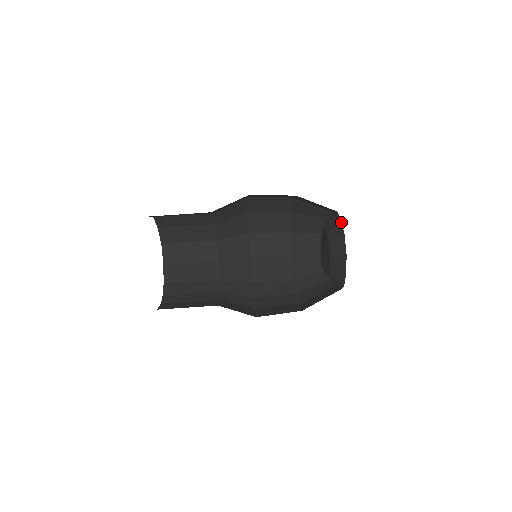
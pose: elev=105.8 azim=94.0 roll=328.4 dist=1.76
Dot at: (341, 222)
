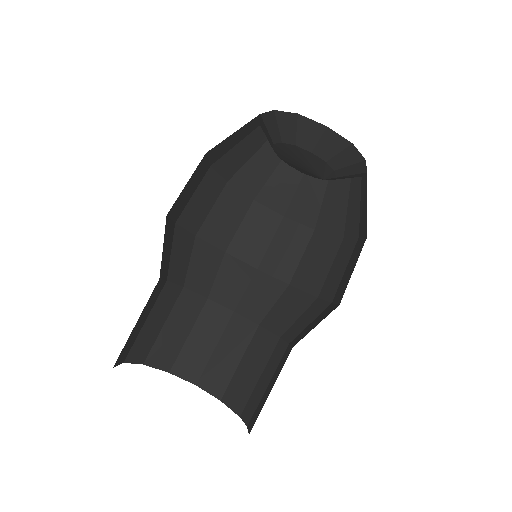
Dot at: (262, 114)
